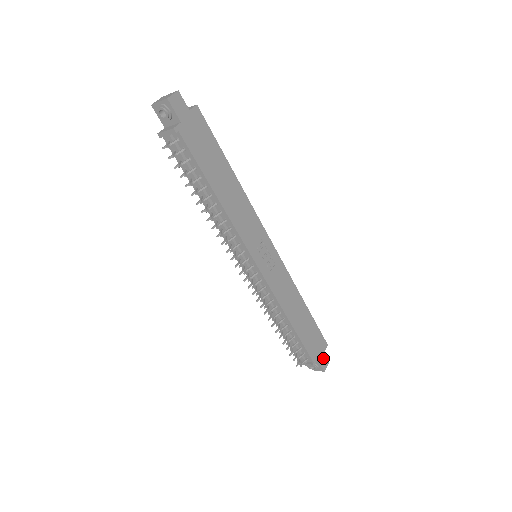
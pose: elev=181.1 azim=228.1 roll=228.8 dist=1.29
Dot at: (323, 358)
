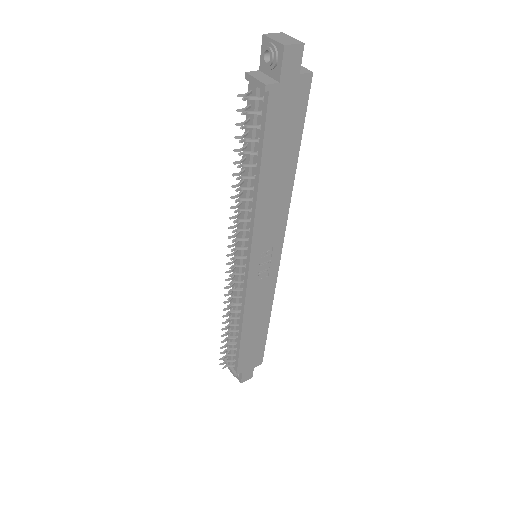
Dot at: (249, 372)
